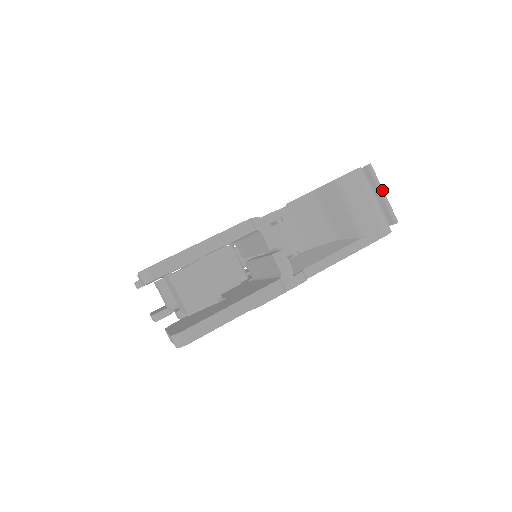
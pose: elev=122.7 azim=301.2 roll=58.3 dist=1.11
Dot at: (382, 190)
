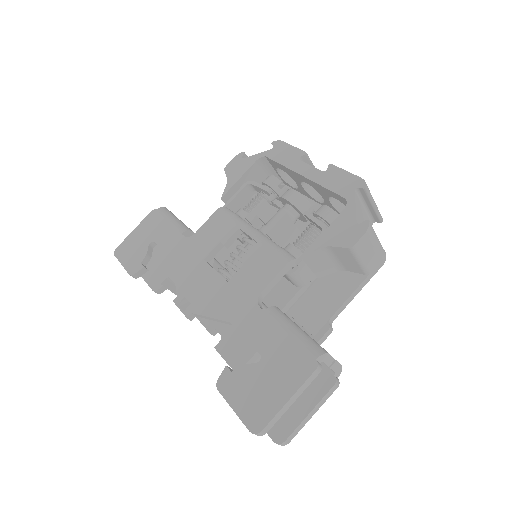
Dot at: (374, 203)
